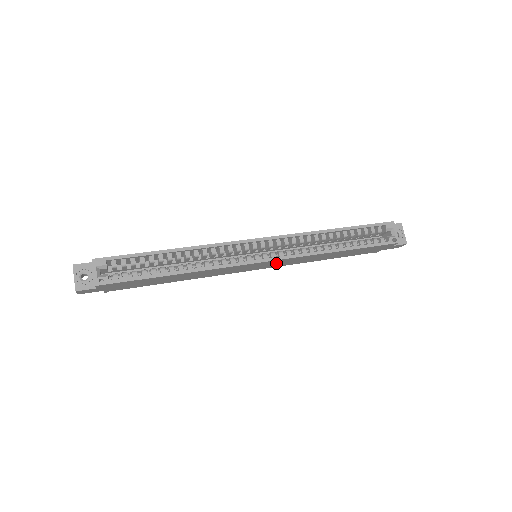
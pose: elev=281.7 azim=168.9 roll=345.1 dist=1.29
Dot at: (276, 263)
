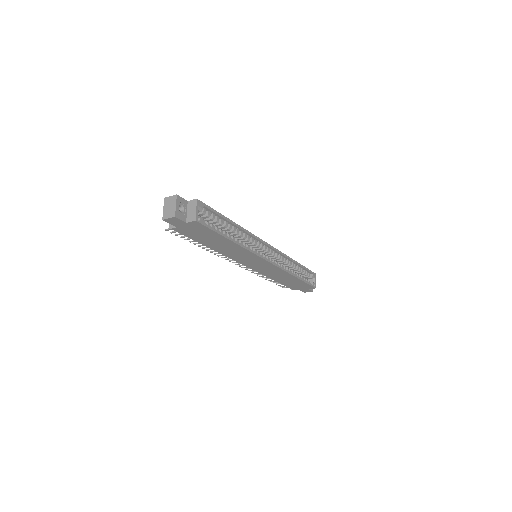
Dot at: (265, 267)
